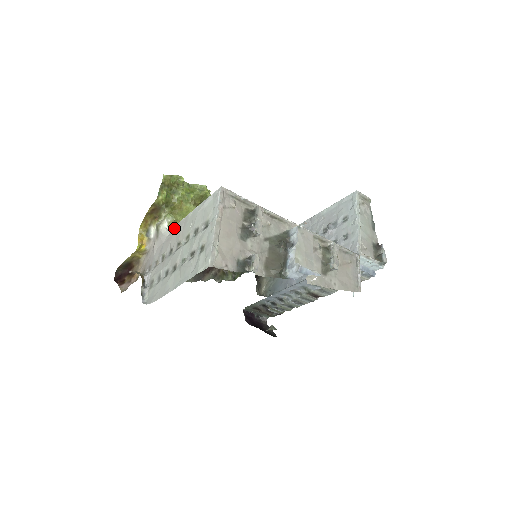
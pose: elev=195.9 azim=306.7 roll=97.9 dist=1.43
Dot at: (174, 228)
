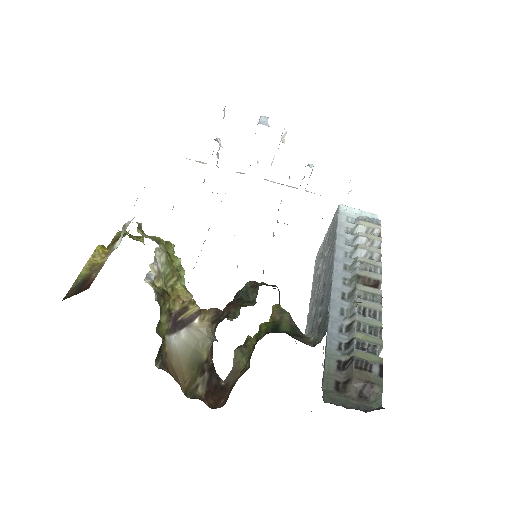
Dot at: occluded
